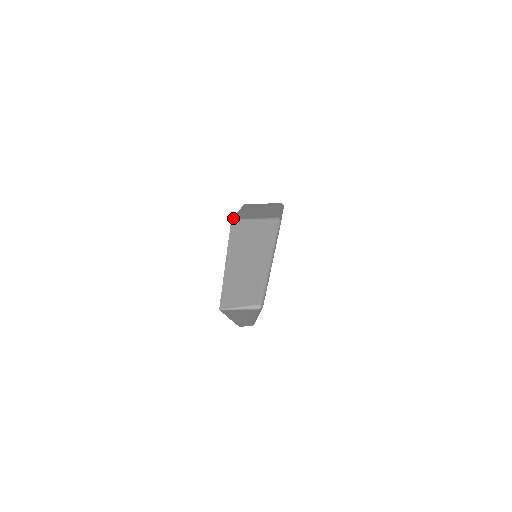
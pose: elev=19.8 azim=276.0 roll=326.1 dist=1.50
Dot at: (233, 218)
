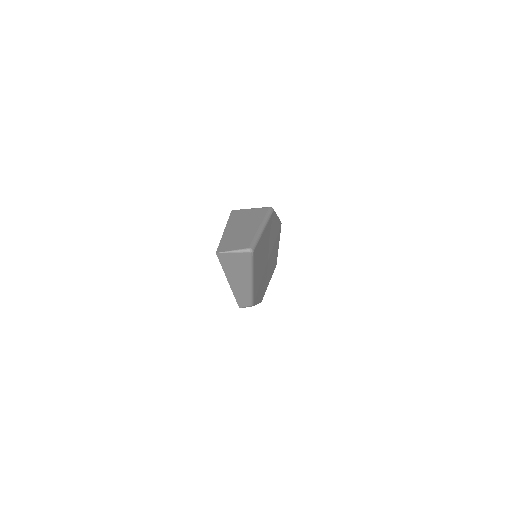
Dot at: occluded
